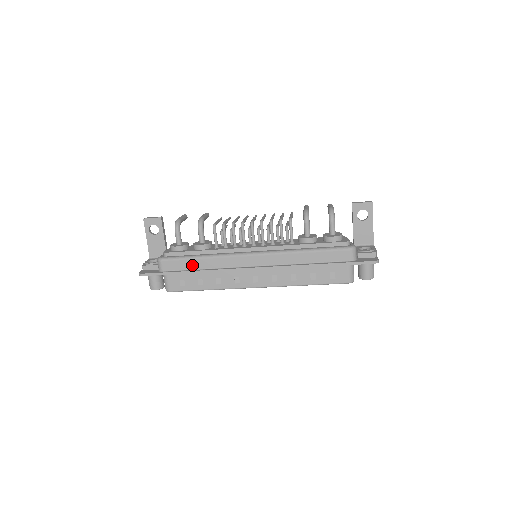
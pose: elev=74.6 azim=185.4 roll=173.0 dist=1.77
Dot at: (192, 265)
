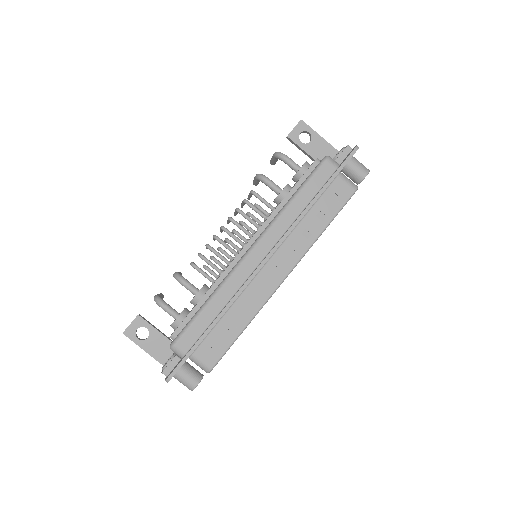
Dot at: (207, 318)
